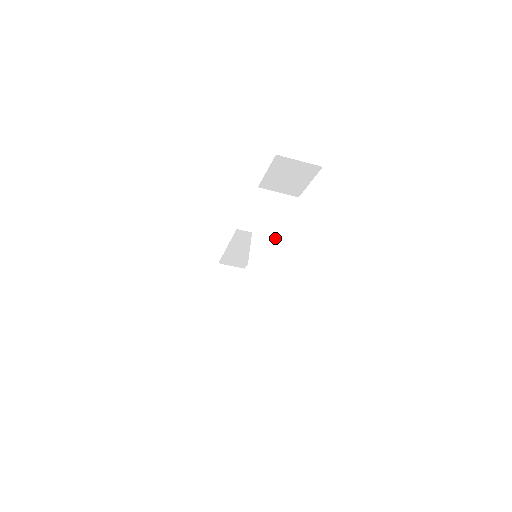
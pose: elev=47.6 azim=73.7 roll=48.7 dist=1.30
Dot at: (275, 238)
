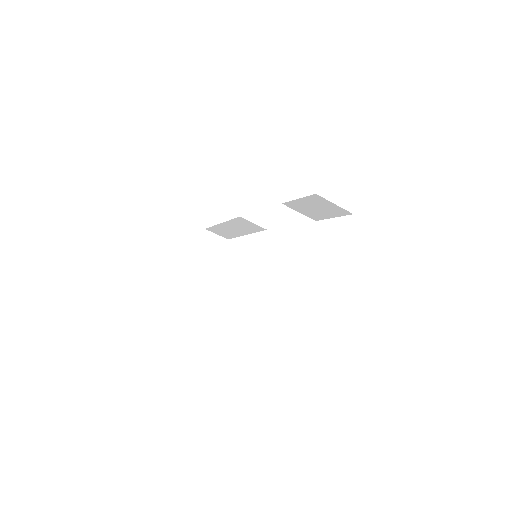
Dot at: (286, 260)
